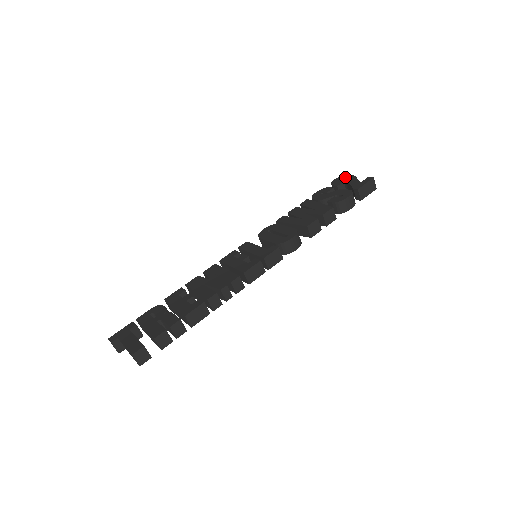
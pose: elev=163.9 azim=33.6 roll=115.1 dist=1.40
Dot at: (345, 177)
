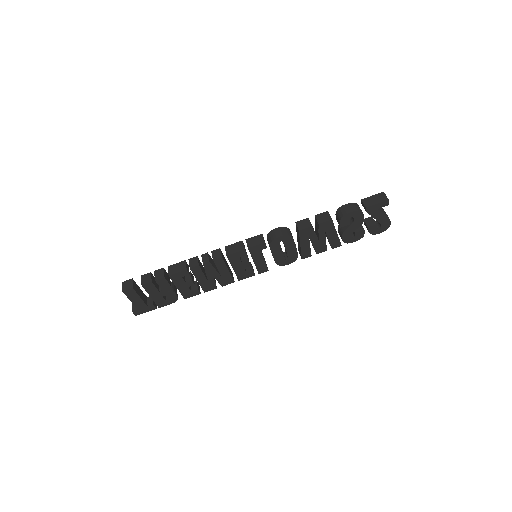
Dot at: occluded
